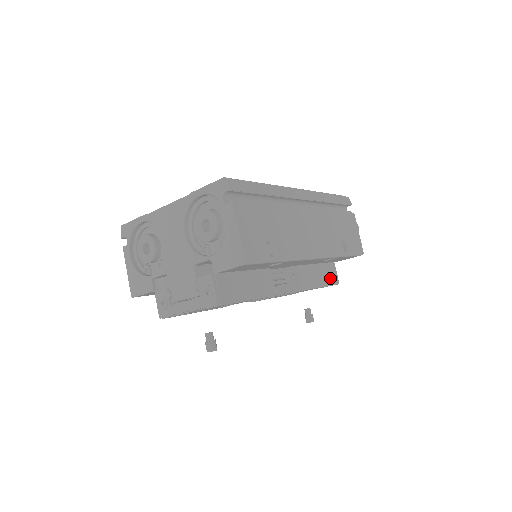
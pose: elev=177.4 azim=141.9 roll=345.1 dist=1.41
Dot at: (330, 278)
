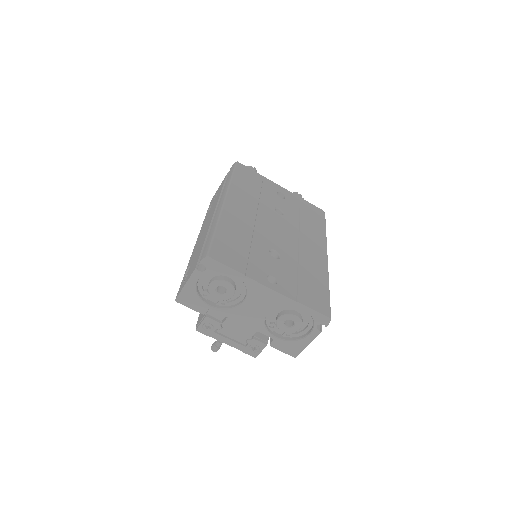
Dot at: occluded
